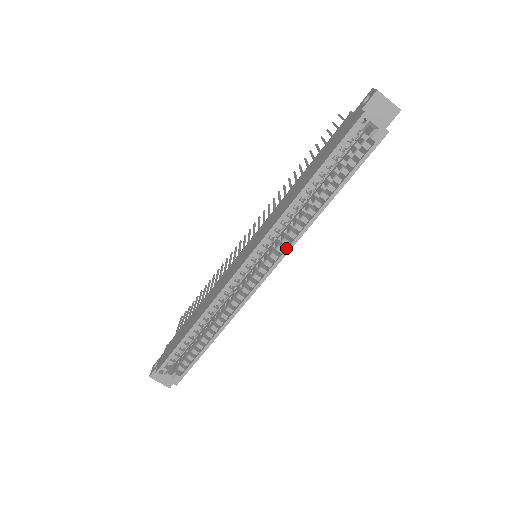
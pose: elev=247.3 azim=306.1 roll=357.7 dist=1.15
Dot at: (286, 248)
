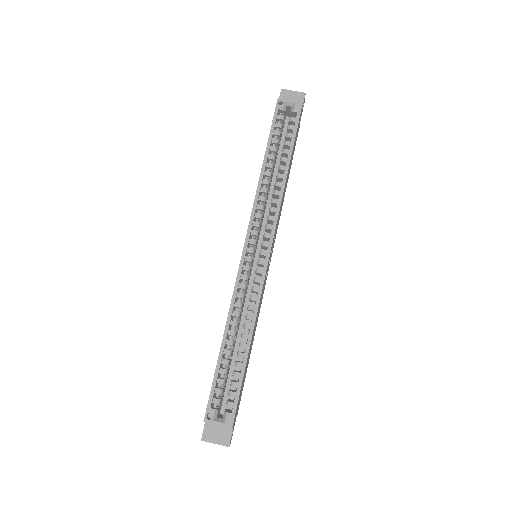
Dot at: (273, 222)
